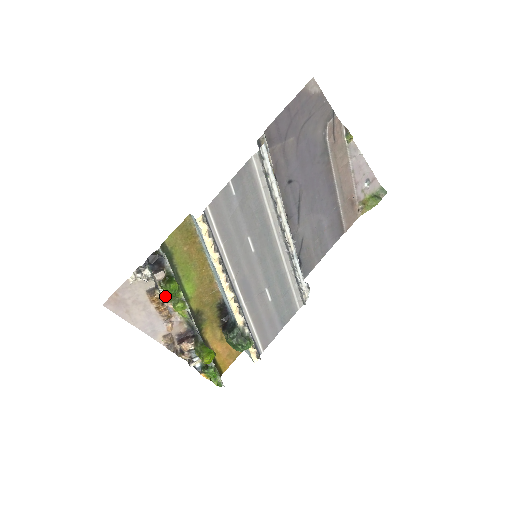
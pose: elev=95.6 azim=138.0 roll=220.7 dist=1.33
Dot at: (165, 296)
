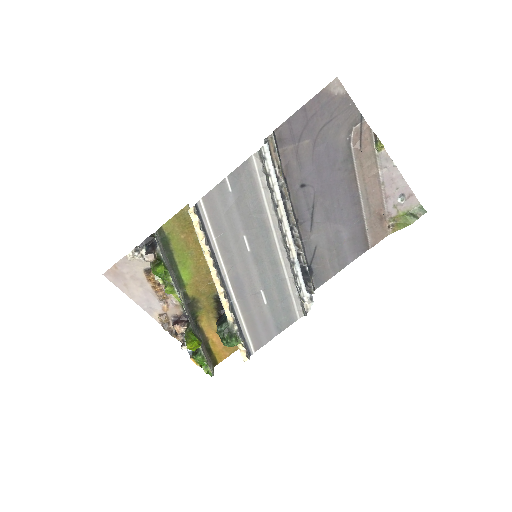
Dot at: (158, 278)
